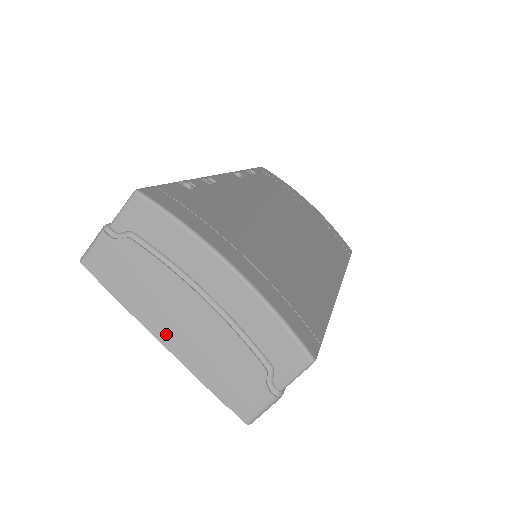
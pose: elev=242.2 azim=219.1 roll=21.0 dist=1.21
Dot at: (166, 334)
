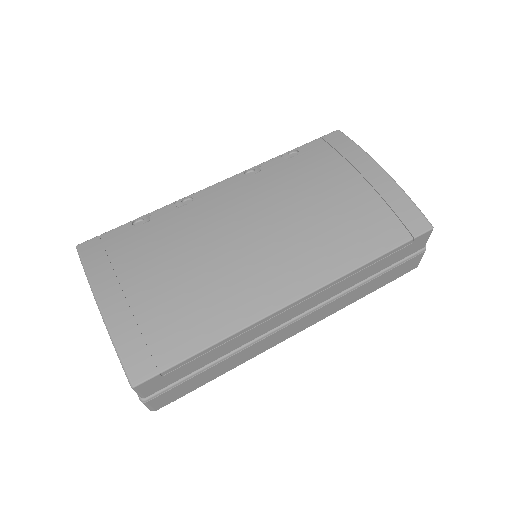
Dot at: occluded
